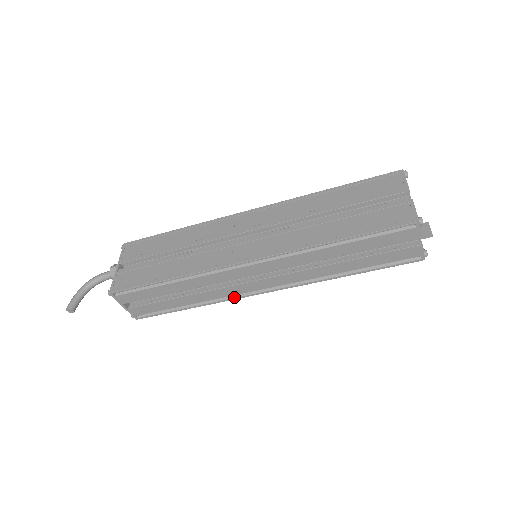
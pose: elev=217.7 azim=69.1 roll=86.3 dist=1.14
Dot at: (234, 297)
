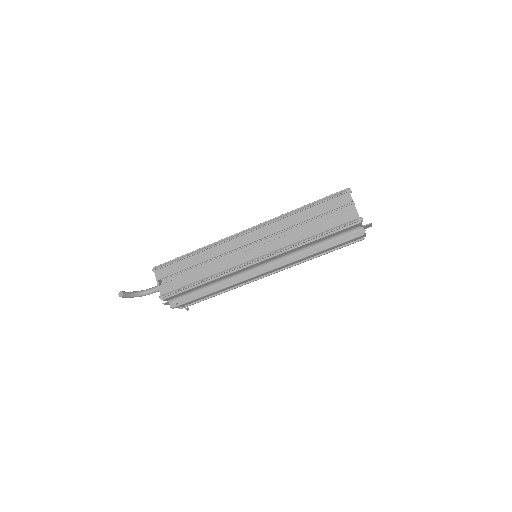
Dot at: (234, 270)
